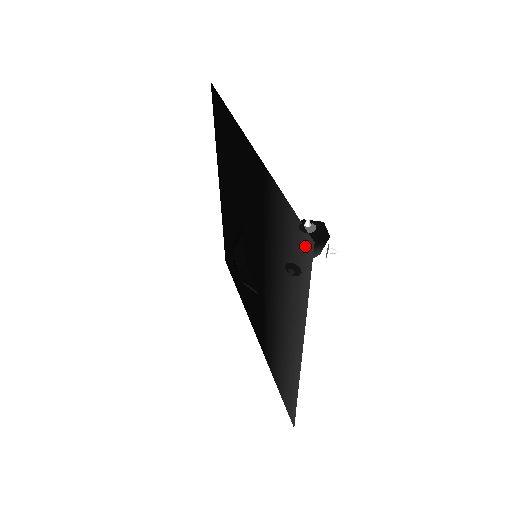
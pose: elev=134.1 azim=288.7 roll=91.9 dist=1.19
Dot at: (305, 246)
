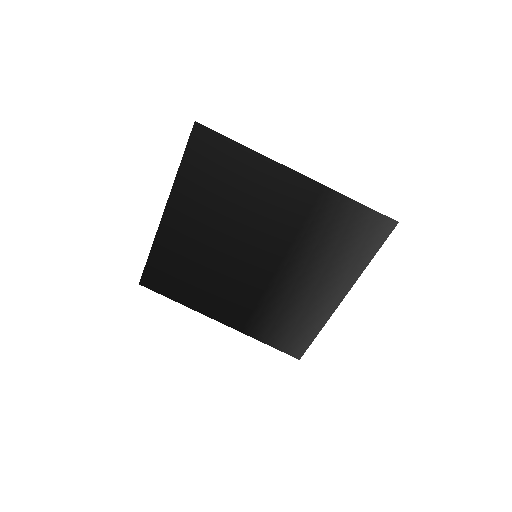
Dot at: (383, 227)
